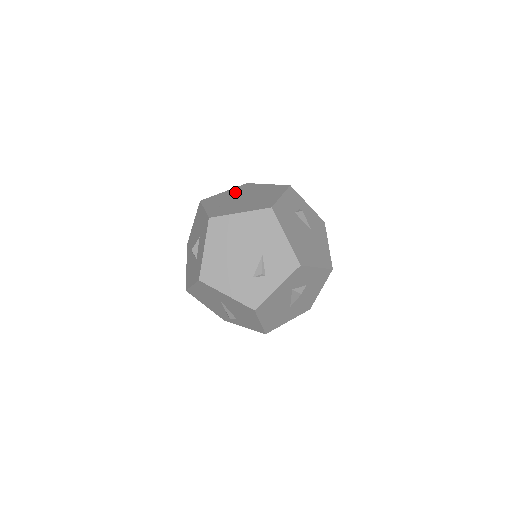
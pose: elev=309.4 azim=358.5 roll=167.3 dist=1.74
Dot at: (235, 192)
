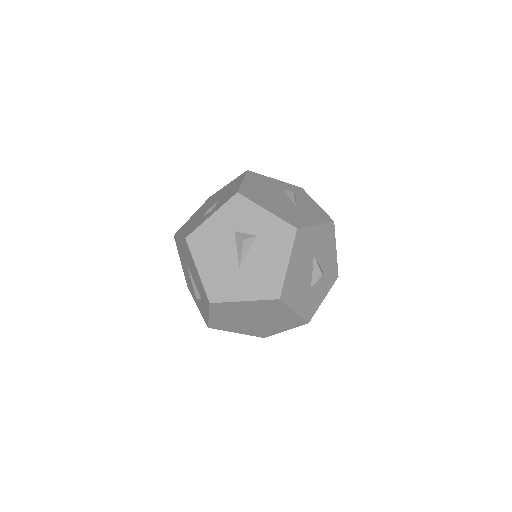
Dot at: occluded
